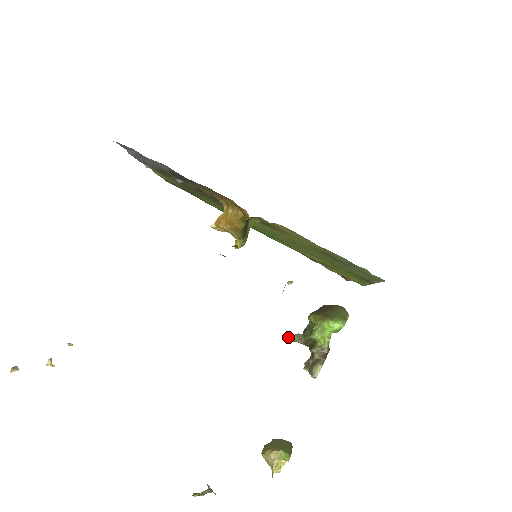
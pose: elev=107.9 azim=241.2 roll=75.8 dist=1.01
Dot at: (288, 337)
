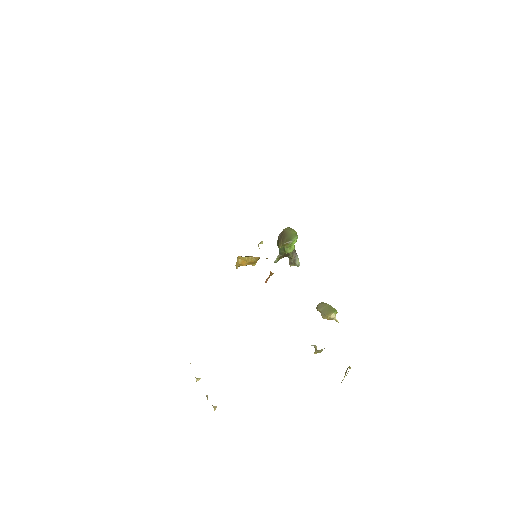
Dot at: (275, 262)
